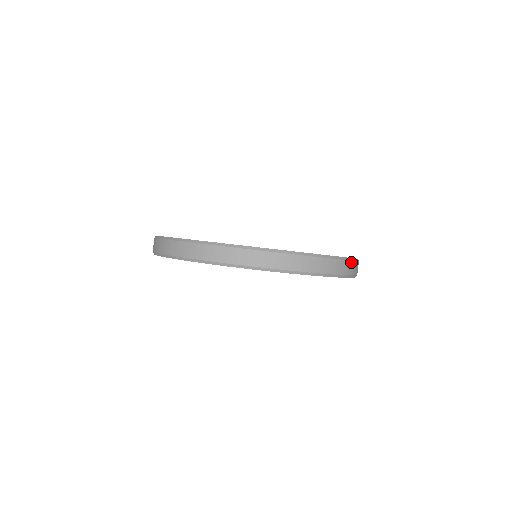
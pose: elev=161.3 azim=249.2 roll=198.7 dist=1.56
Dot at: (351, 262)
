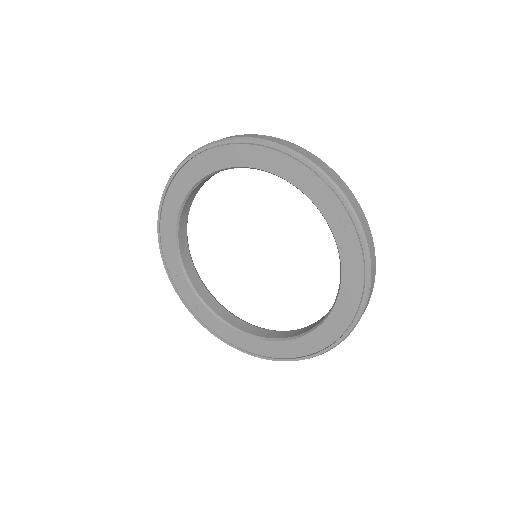
Dot at: (341, 180)
